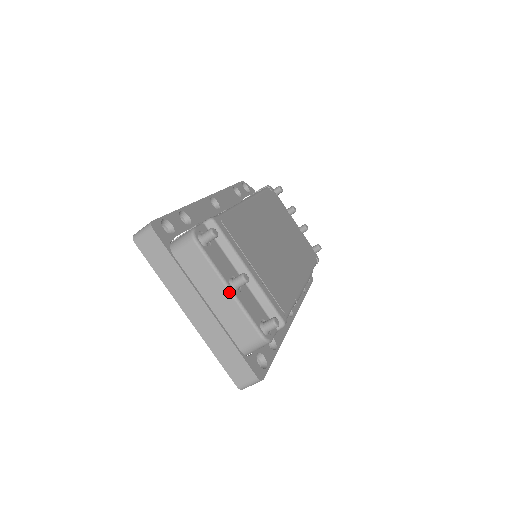
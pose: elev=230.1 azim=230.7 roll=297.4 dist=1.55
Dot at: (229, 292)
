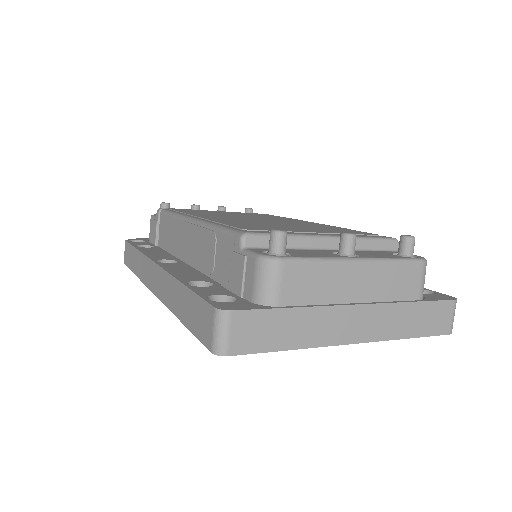
Dot at: (361, 263)
